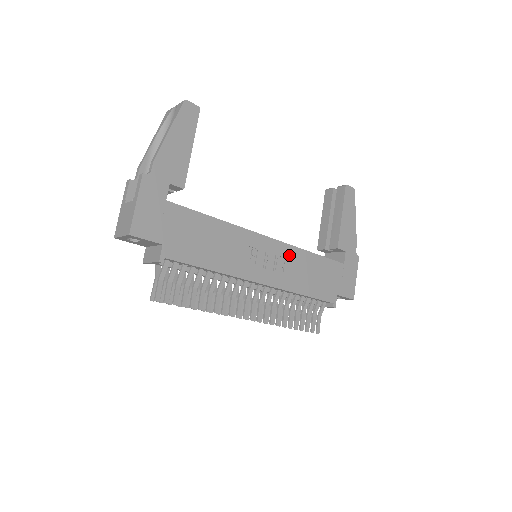
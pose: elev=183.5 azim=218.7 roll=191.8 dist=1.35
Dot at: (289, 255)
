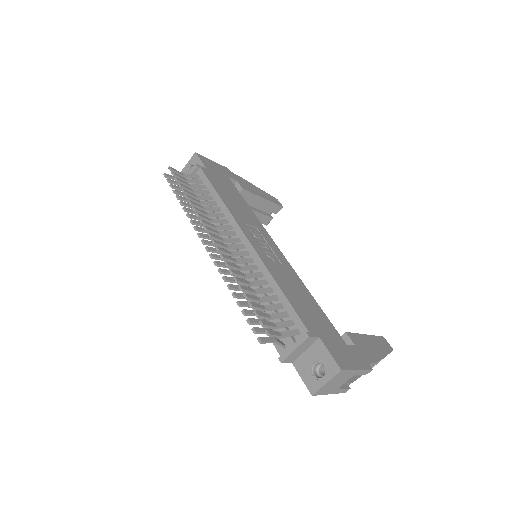
Dot at: (287, 268)
